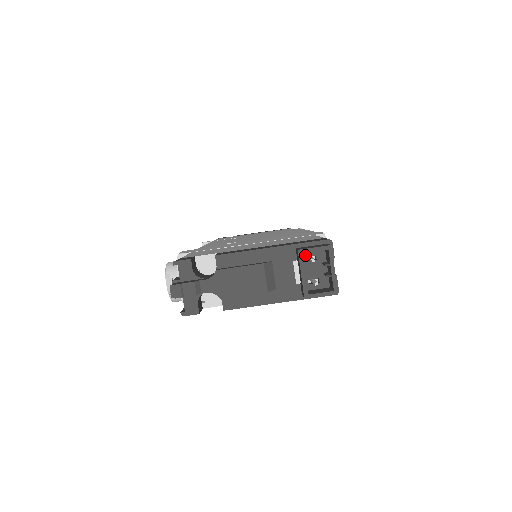
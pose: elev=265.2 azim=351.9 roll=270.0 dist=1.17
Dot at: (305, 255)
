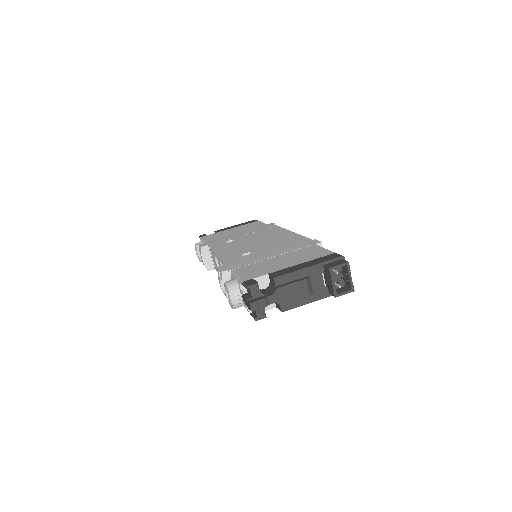
Dot at: occluded
